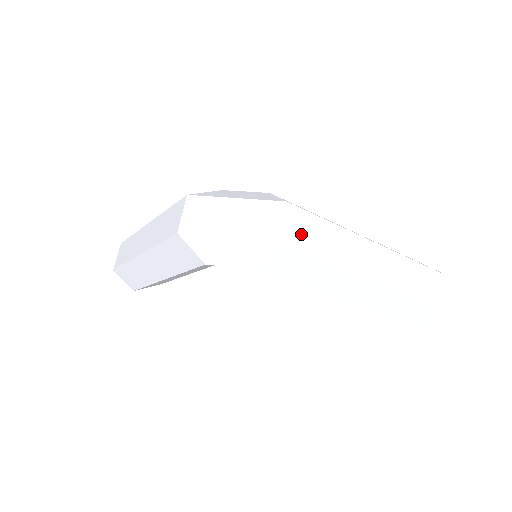
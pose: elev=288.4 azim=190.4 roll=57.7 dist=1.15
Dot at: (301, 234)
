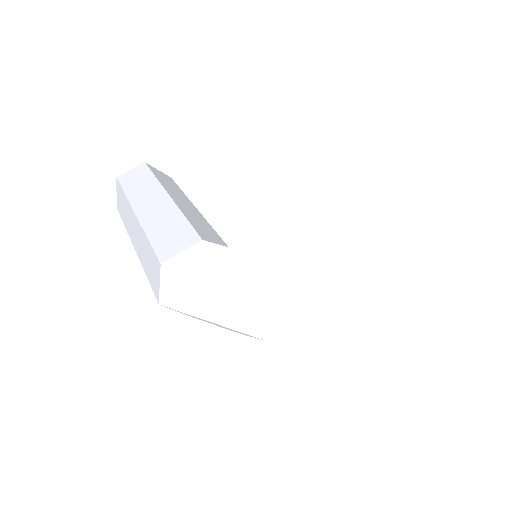
Dot at: (289, 321)
